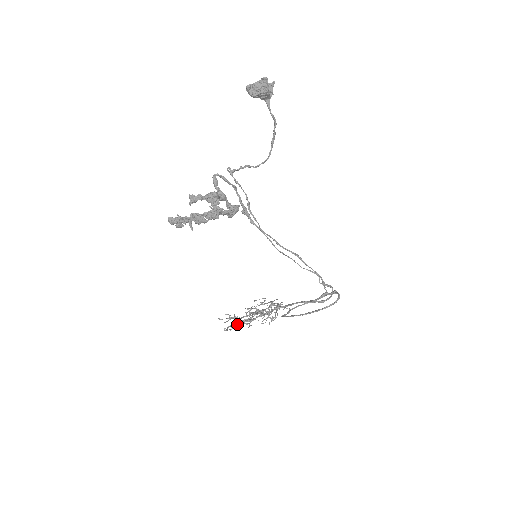
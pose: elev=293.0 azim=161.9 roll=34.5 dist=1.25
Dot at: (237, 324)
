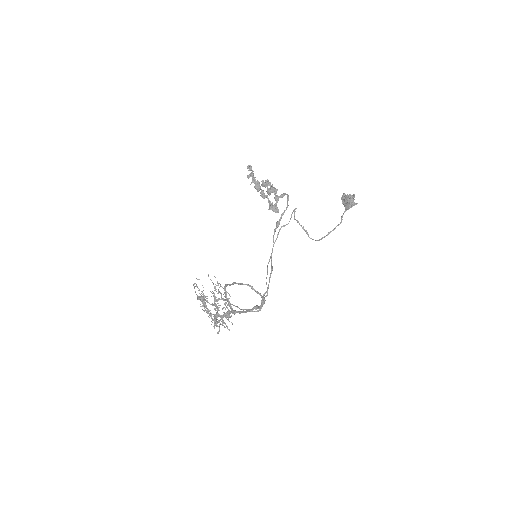
Dot at: (201, 297)
